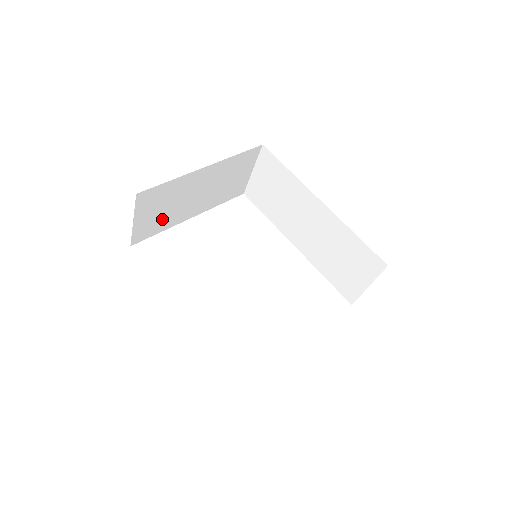
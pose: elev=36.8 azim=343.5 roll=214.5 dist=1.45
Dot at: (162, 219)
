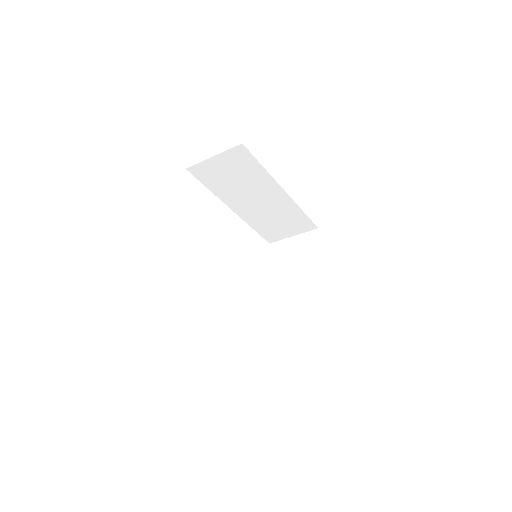
Dot at: occluded
